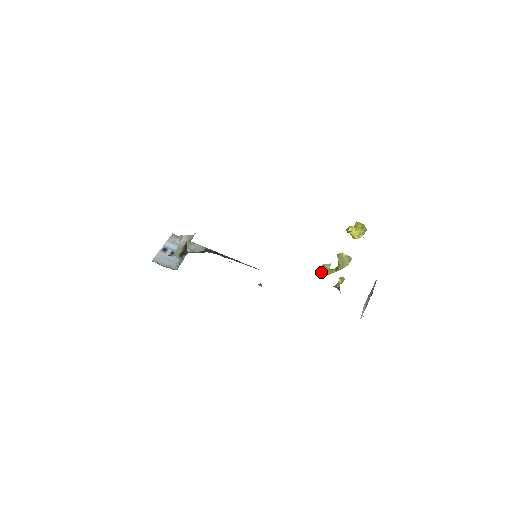
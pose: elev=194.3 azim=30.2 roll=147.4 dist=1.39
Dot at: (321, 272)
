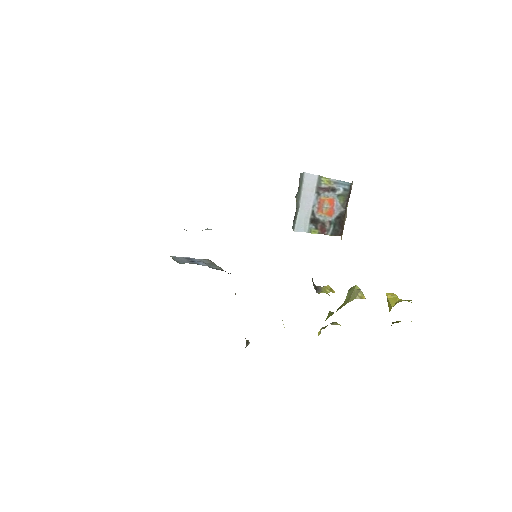
Dot at: (322, 328)
